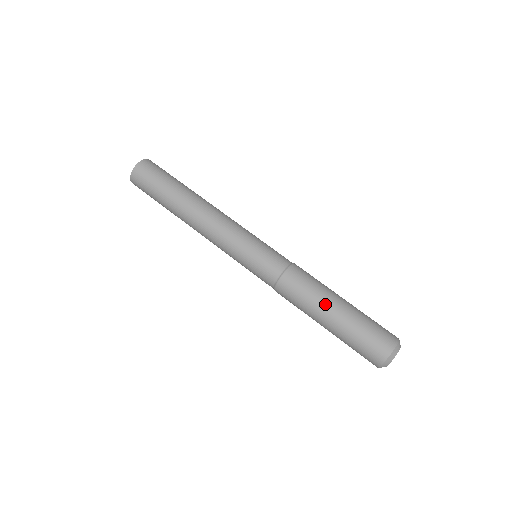
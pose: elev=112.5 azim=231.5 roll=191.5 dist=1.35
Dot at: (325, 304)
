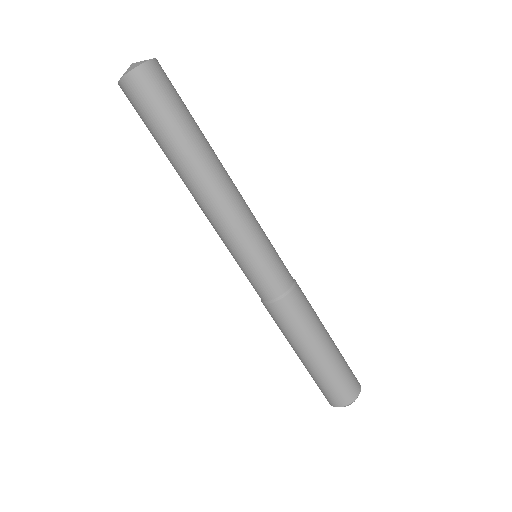
Dot at: (303, 347)
